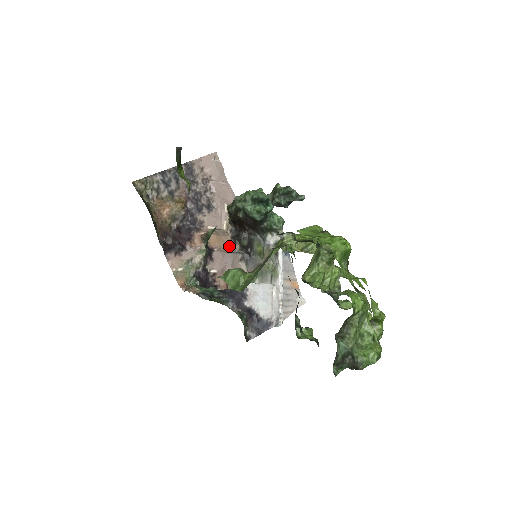
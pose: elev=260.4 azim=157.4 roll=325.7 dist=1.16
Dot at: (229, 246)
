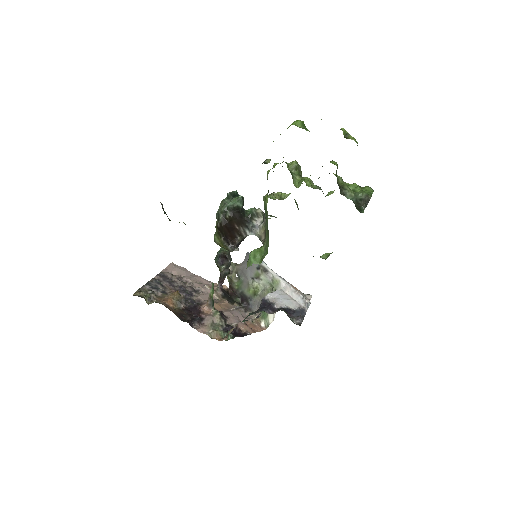
Dot at: (230, 306)
